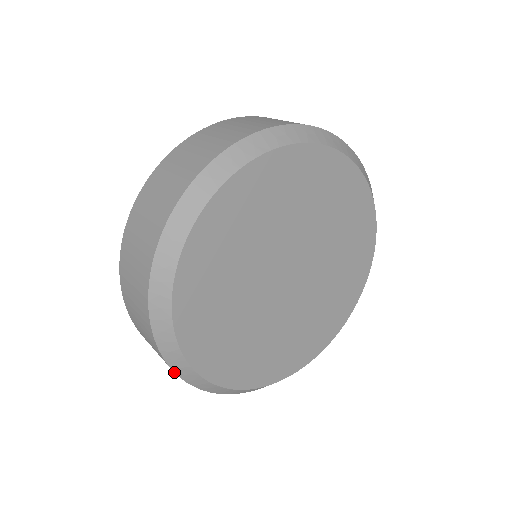
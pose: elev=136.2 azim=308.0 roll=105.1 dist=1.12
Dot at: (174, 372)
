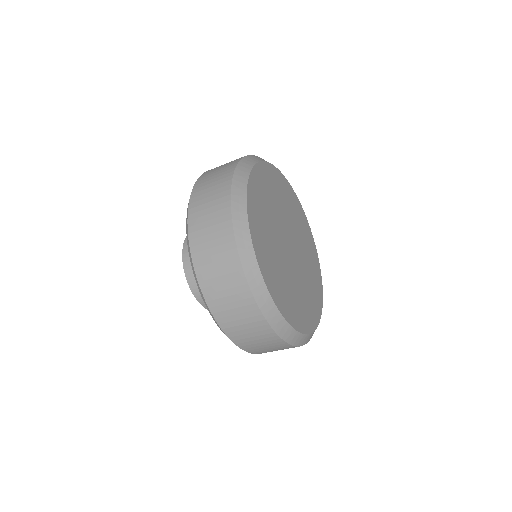
Dot at: (252, 294)
